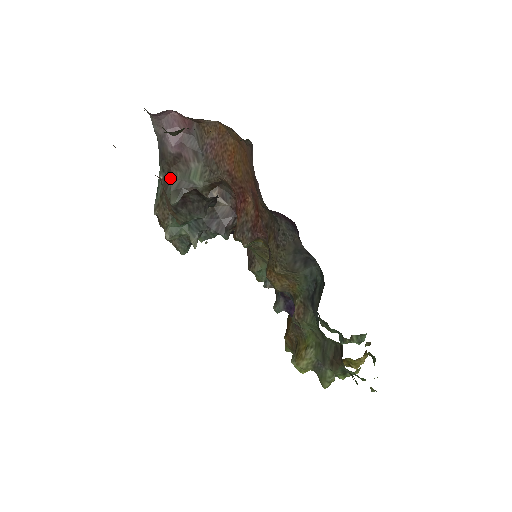
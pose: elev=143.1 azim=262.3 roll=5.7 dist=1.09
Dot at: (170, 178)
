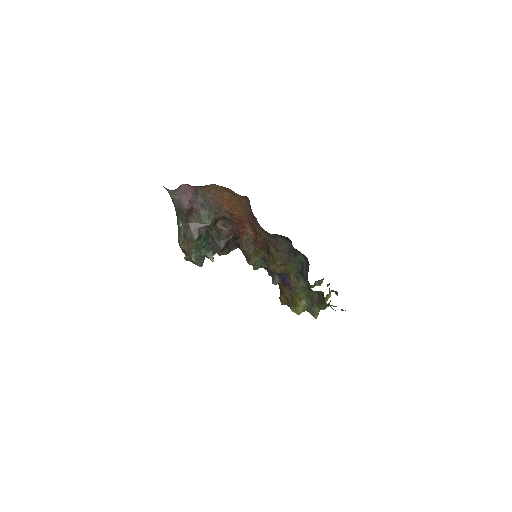
Dot at: (188, 224)
